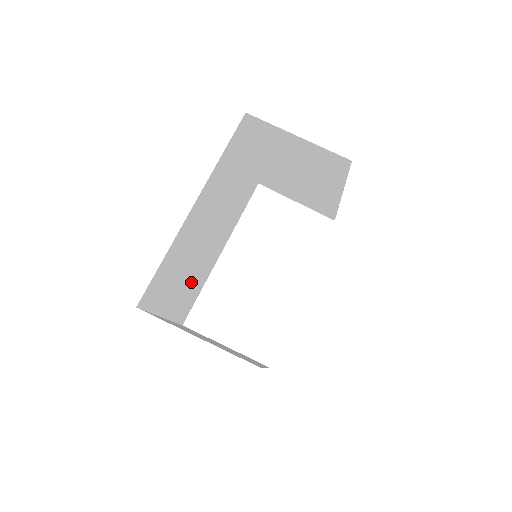
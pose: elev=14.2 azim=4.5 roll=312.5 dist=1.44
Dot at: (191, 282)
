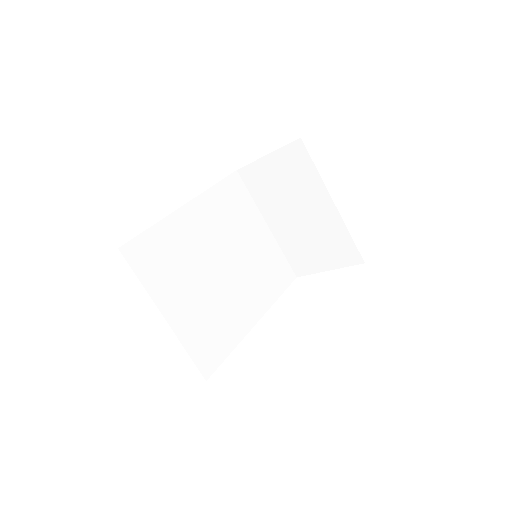
Dot at: (207, 313)
